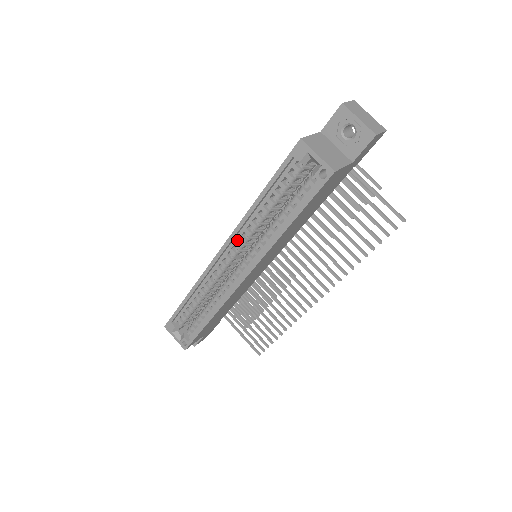
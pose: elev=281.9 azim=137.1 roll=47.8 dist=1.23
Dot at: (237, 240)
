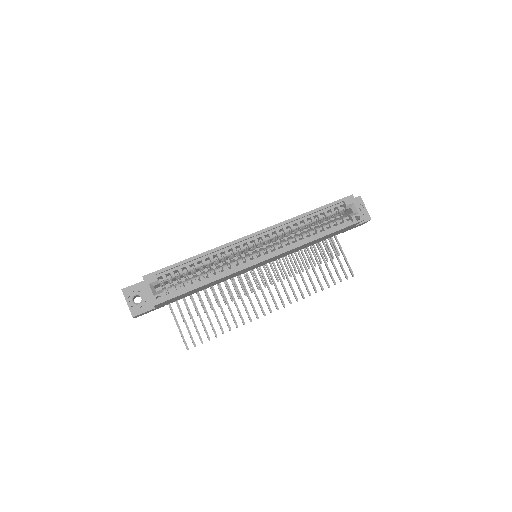
Dot at: (273, 232)
